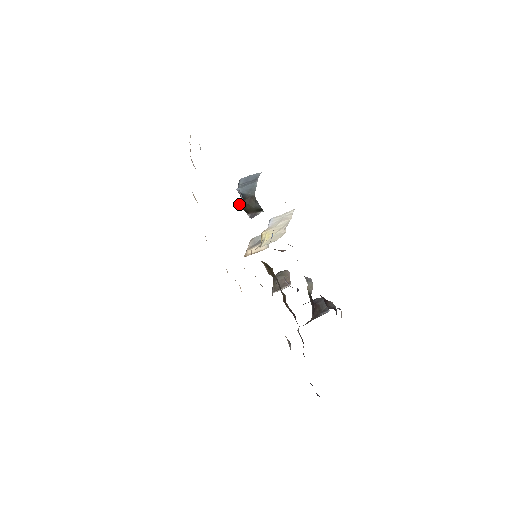
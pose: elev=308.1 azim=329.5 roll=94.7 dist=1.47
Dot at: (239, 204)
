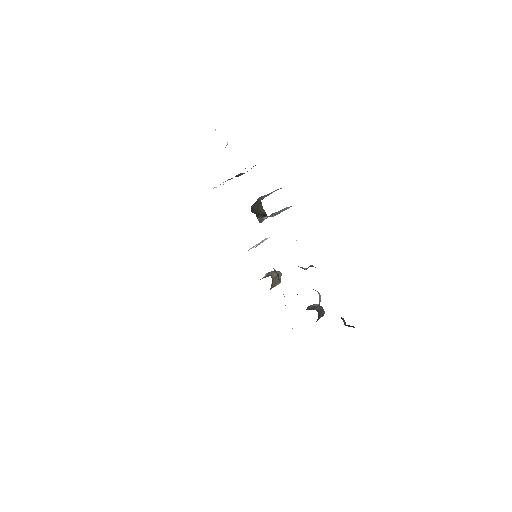
Dot at: (251, 208)
